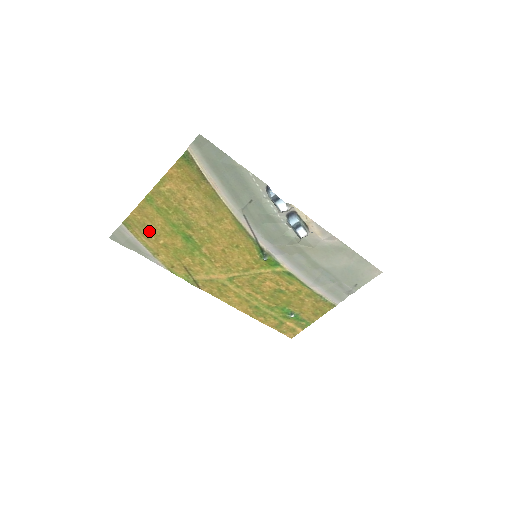
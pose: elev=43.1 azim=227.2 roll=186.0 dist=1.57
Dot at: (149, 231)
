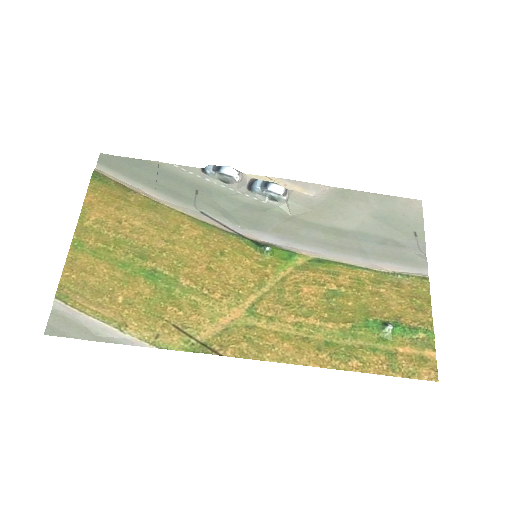
Dot at: (96, 291)
